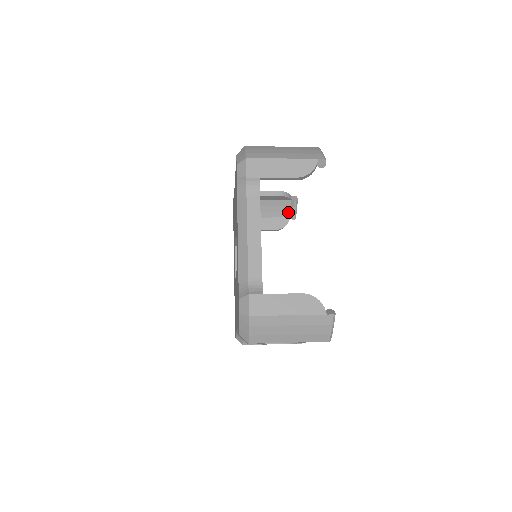
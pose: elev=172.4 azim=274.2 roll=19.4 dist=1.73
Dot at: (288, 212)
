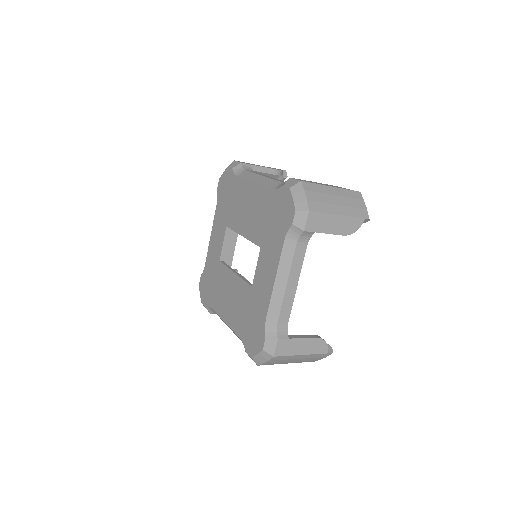
Dot at: occluded
